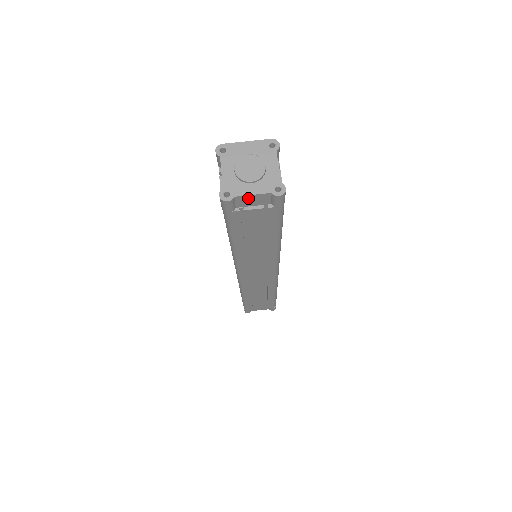
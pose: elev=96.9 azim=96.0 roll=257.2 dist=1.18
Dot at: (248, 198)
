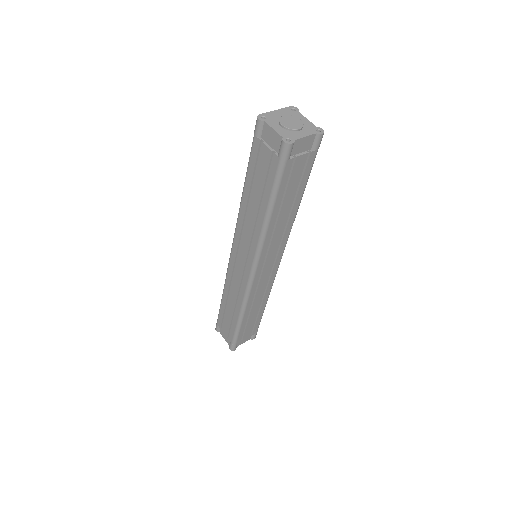
Dot at: (301, 142)
